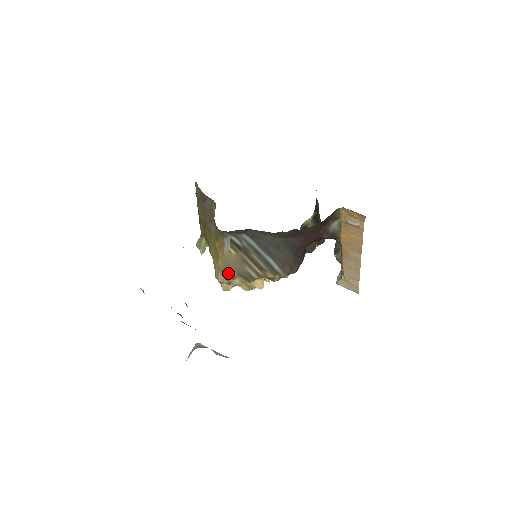
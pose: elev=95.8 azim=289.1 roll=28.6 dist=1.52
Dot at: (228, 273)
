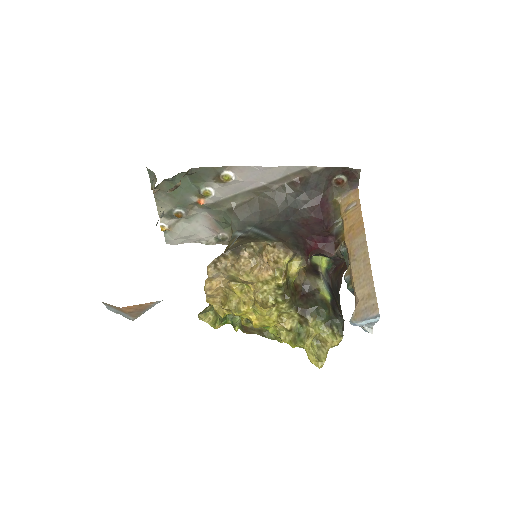
Dot at: (222, 254)
